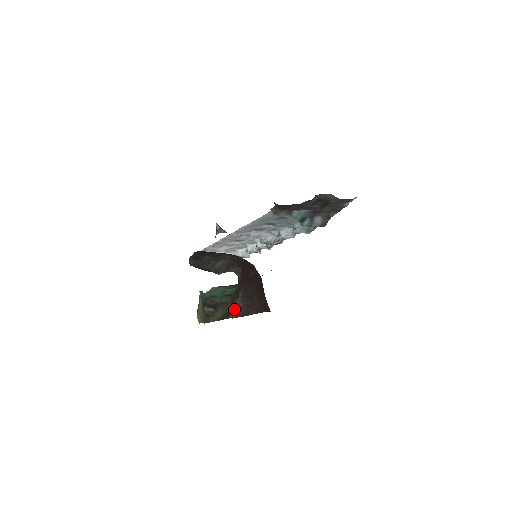
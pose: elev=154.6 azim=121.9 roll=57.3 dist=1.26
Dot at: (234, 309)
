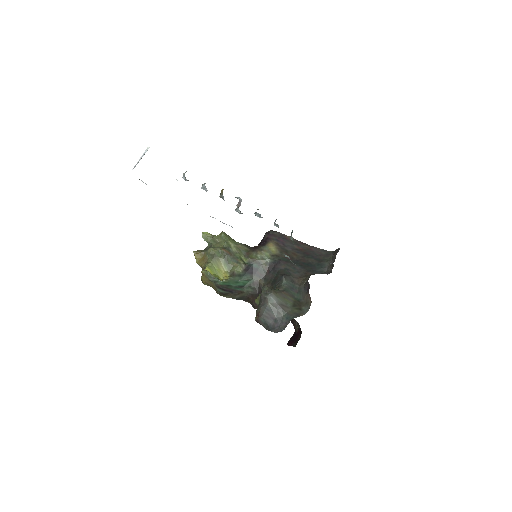
Dot at: occluded
